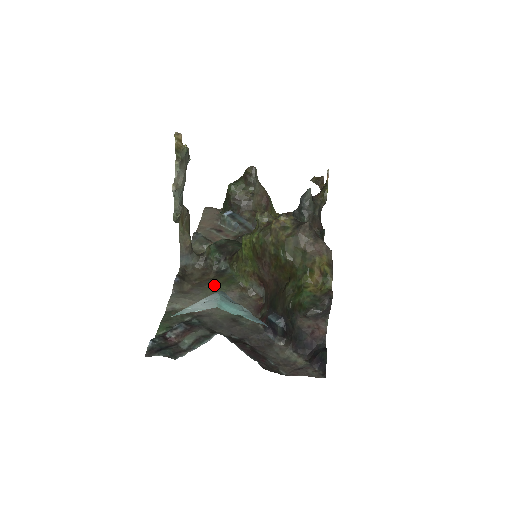
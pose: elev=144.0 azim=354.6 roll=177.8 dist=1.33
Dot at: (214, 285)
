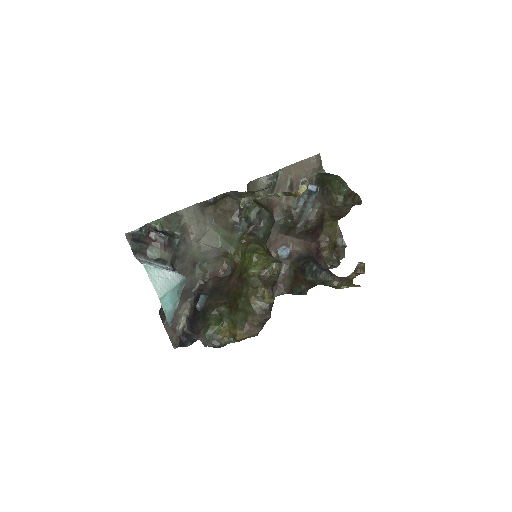
Dot at: (220, 231)
